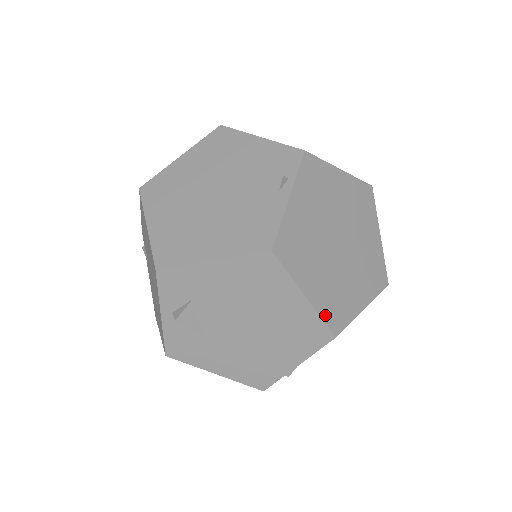
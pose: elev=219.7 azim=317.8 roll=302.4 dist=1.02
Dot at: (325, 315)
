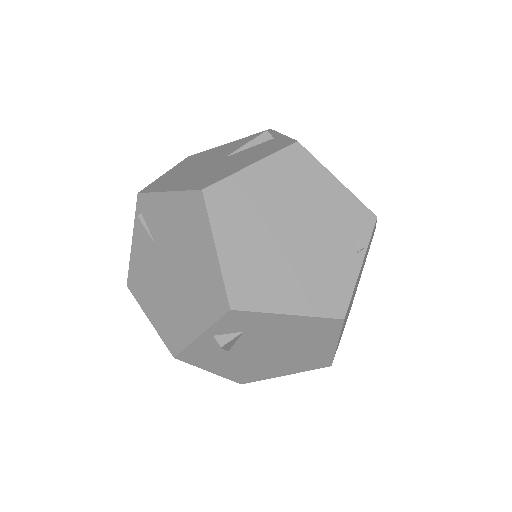
Dot at: (335, 352)
